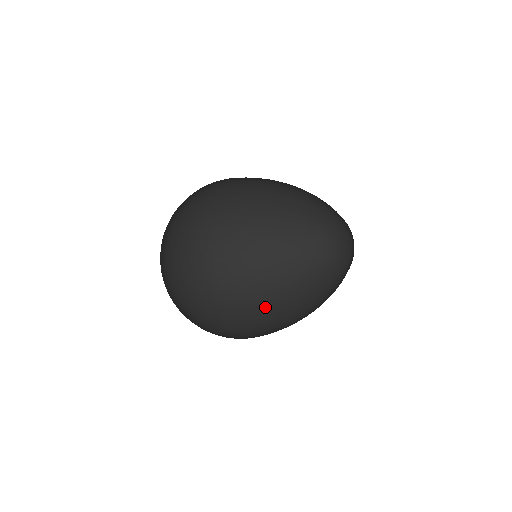
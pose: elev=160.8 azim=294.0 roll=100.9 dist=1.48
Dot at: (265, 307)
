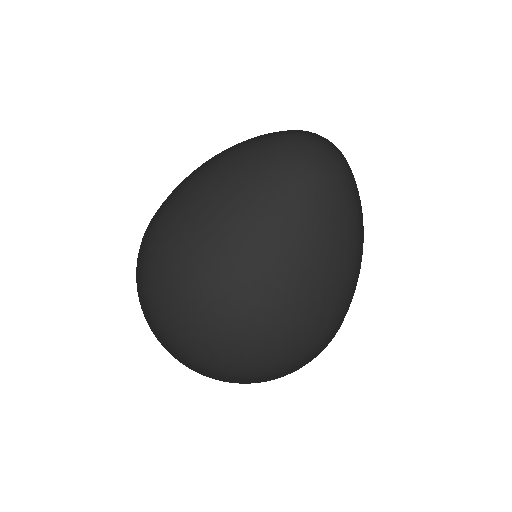
Dot at: (264, 261)
